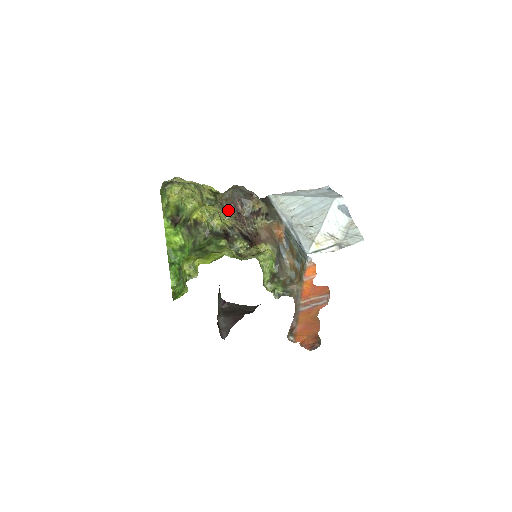
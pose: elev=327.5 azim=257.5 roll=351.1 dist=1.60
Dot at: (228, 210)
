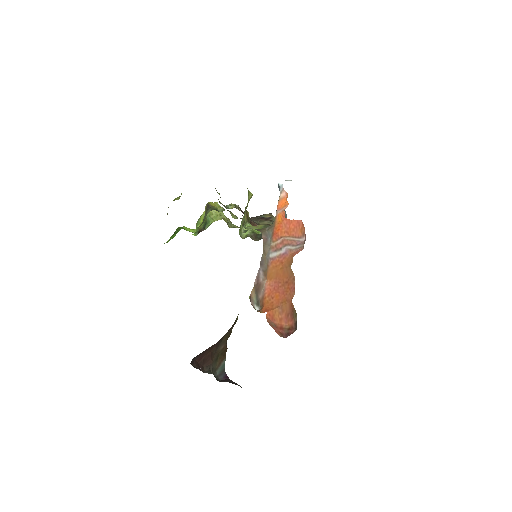
Dot at: occluded
